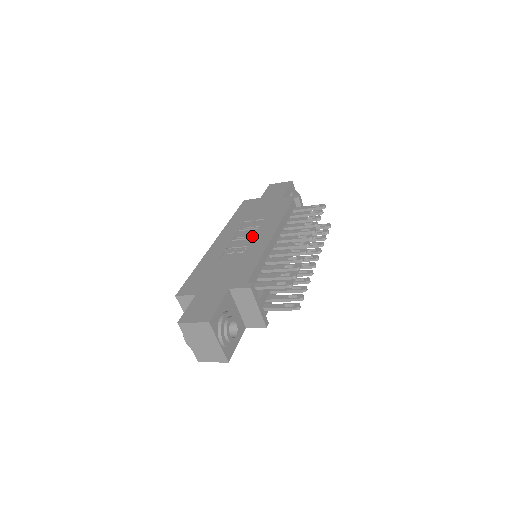
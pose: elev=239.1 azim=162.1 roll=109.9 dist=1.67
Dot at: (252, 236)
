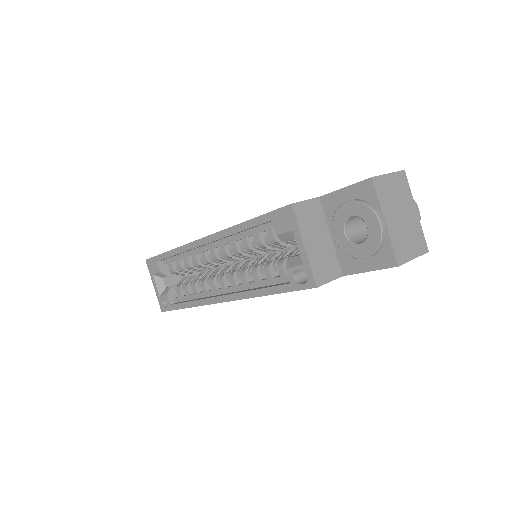
Dot at: occluded
